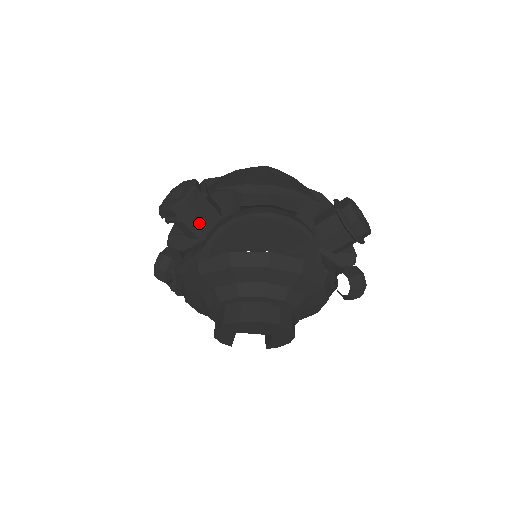
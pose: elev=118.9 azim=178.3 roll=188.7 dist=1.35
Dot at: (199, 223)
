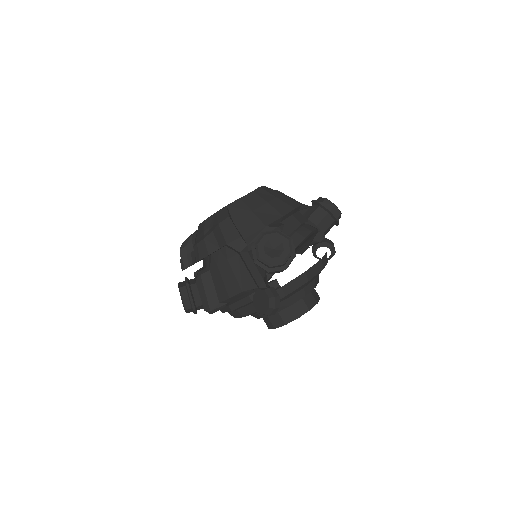
Dot at: occluded
